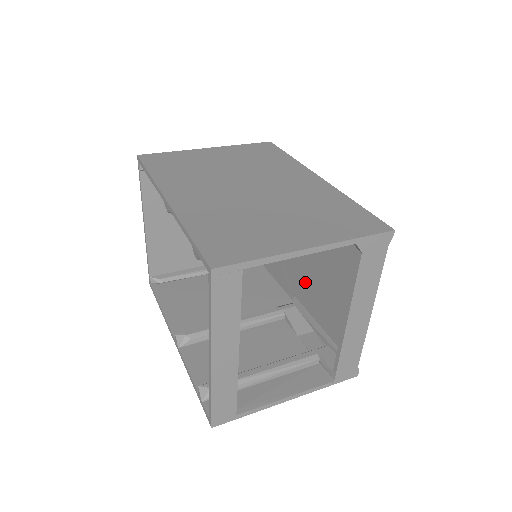
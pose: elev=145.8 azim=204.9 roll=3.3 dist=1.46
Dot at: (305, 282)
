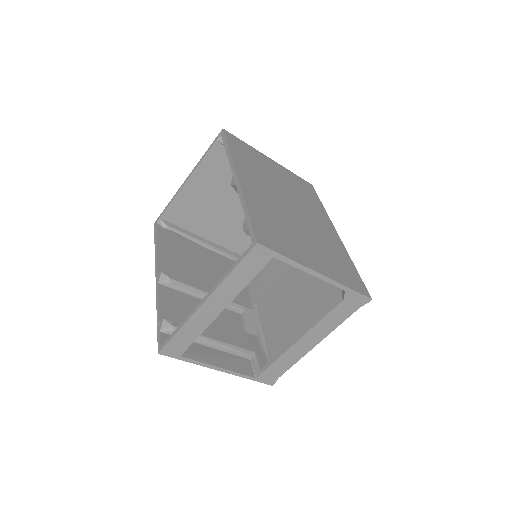
Dot at: (274, 298)
